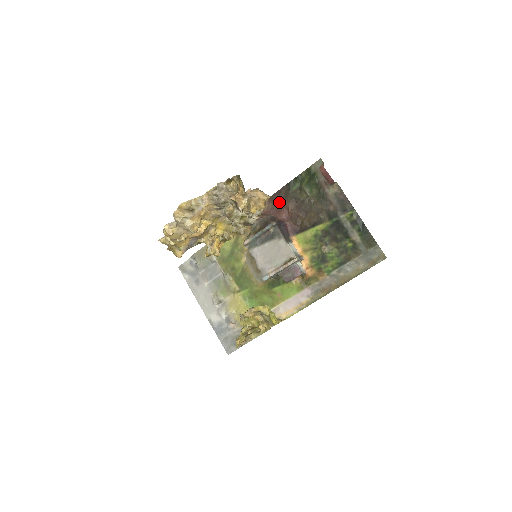
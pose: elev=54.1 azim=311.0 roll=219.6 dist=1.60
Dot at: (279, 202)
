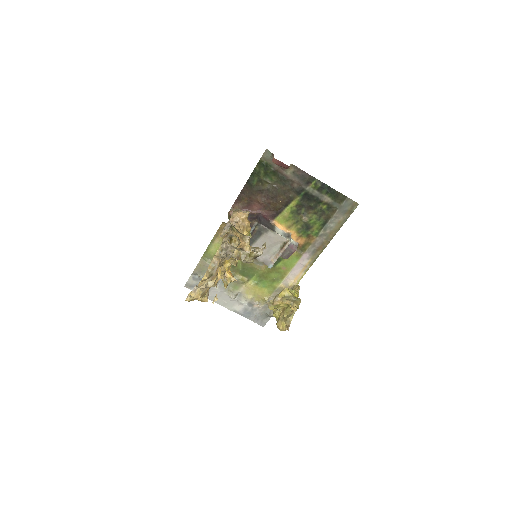
Dot at: (247, 199)
